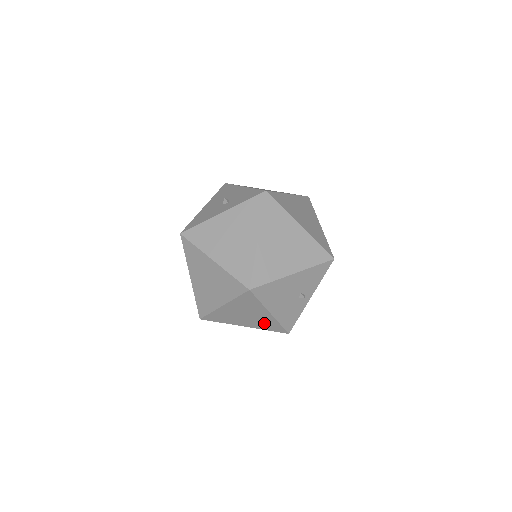
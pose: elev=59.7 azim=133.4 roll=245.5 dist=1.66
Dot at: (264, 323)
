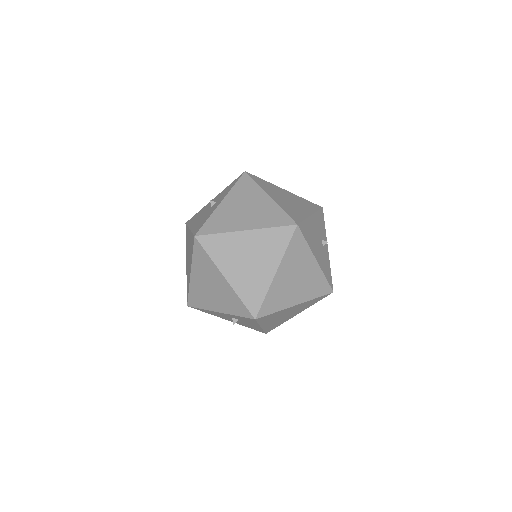
Dot at: (312, 285)
